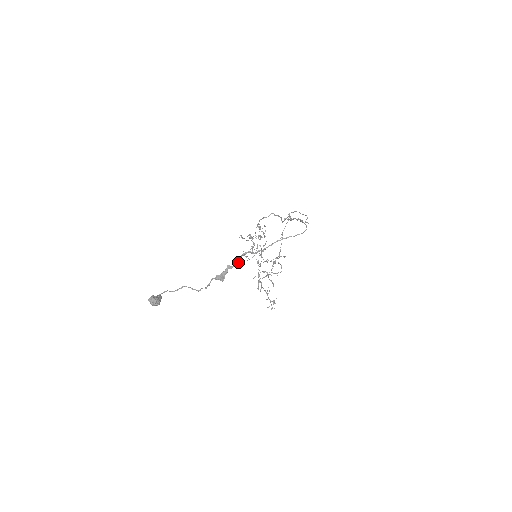
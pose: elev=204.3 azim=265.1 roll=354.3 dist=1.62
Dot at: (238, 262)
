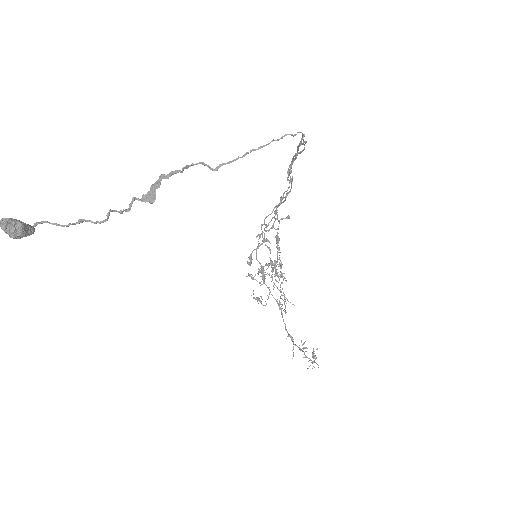
Dot at: (180, 170)
